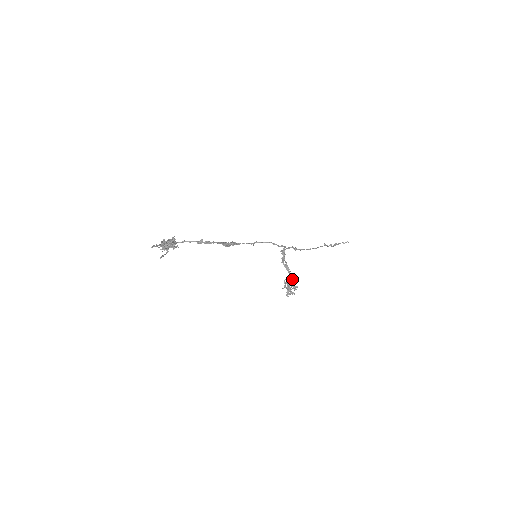
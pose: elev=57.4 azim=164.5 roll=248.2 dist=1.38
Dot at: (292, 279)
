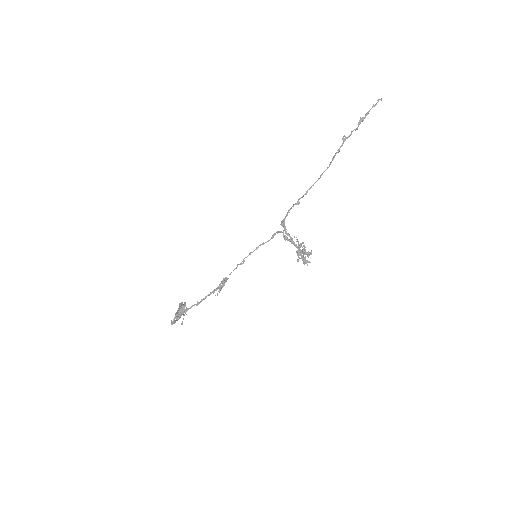
Dot at: (303, 246)
